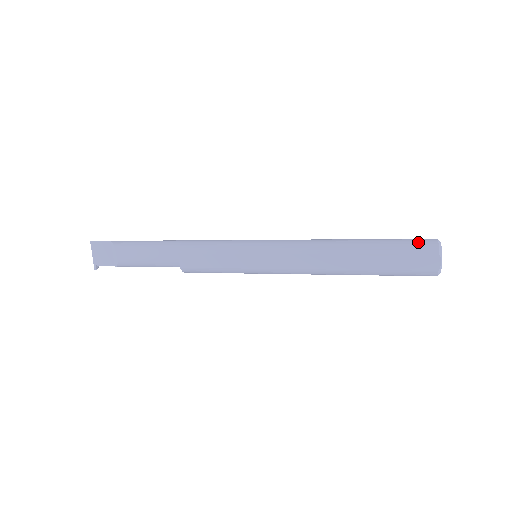
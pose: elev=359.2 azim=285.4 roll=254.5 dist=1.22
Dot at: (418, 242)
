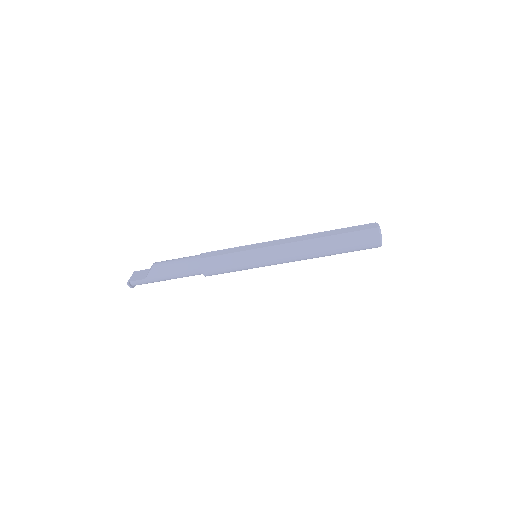
Dot at: occluded
